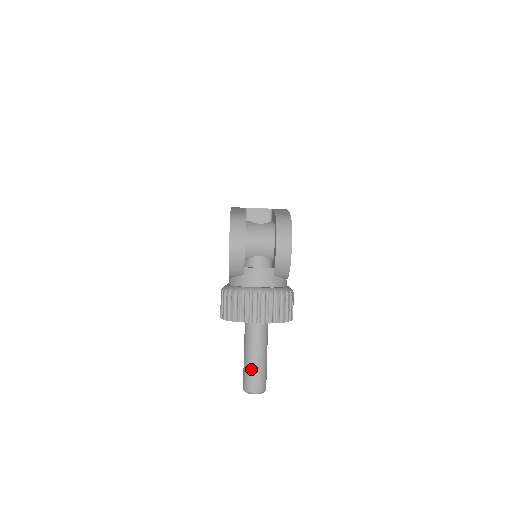
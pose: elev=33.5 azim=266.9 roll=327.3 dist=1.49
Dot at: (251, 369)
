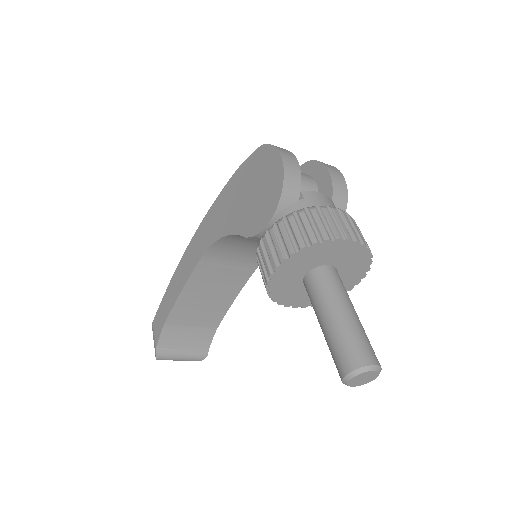
Dot at: (353, 329)
